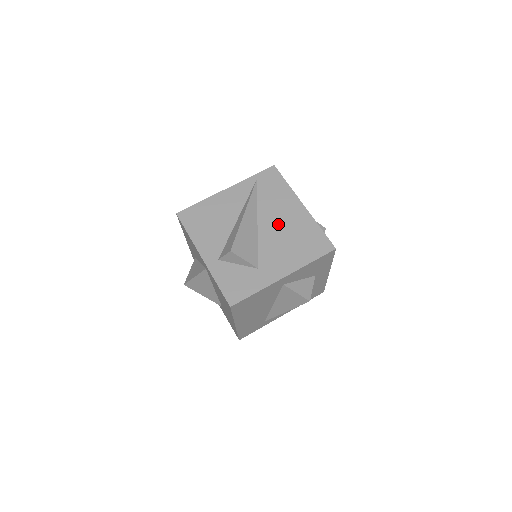
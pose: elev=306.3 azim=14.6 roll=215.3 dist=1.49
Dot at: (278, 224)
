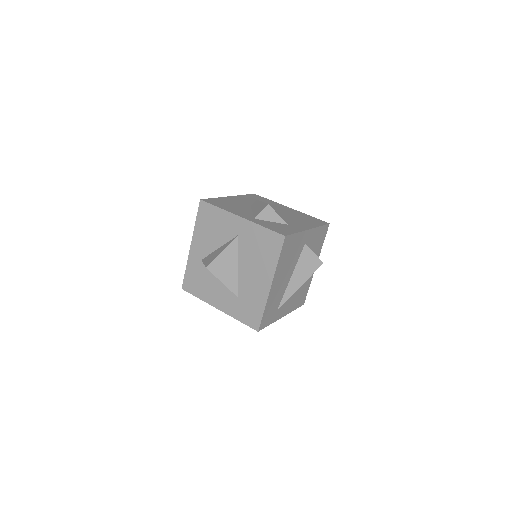
Dot at: (282, 212)
